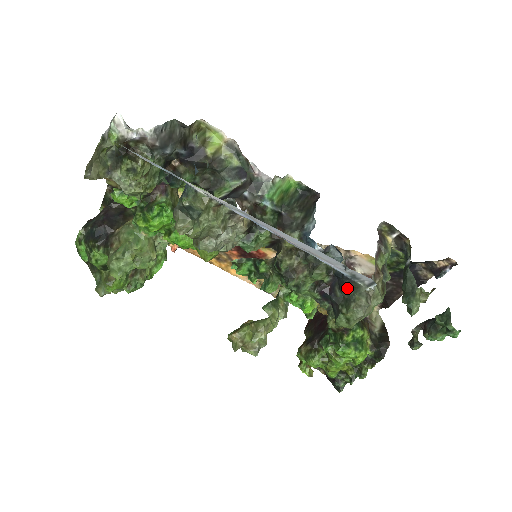
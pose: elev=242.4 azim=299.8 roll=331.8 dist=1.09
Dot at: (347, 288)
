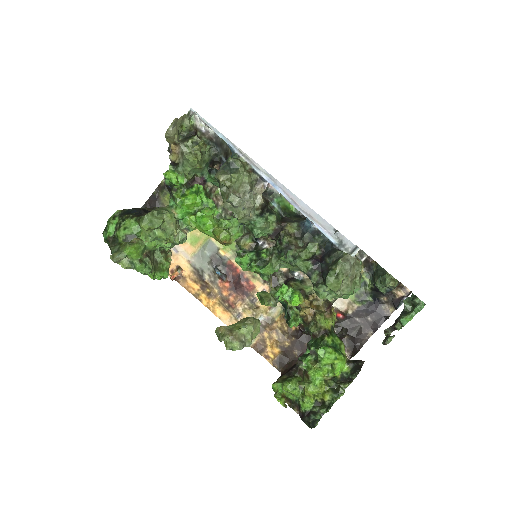
Dot at: (336, 250)
